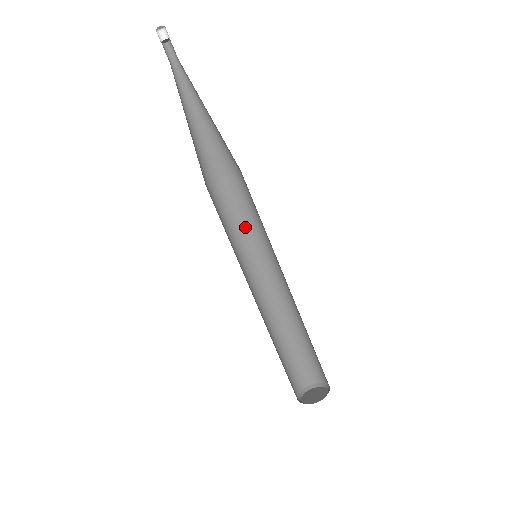
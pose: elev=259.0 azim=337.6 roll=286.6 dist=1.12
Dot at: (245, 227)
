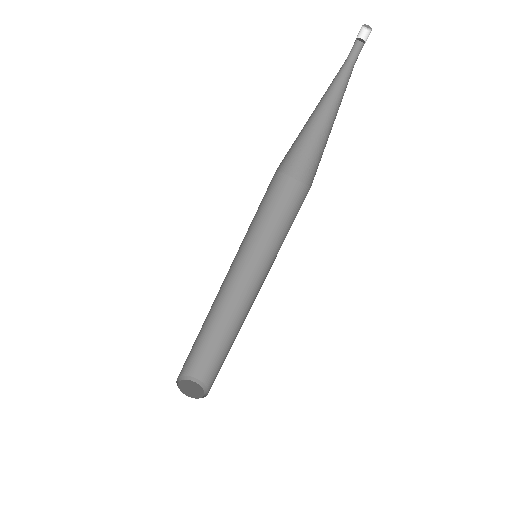
Dot at: (262, 224)
